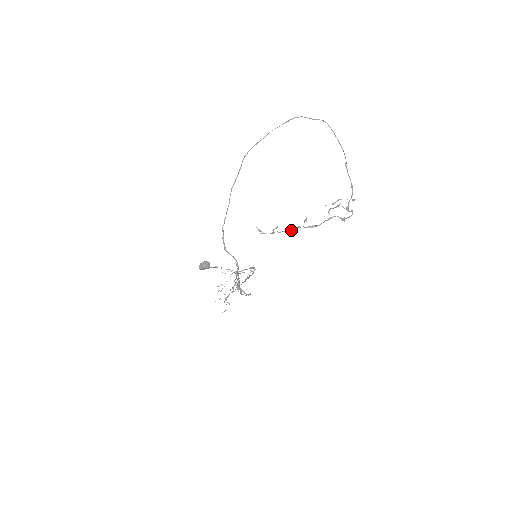
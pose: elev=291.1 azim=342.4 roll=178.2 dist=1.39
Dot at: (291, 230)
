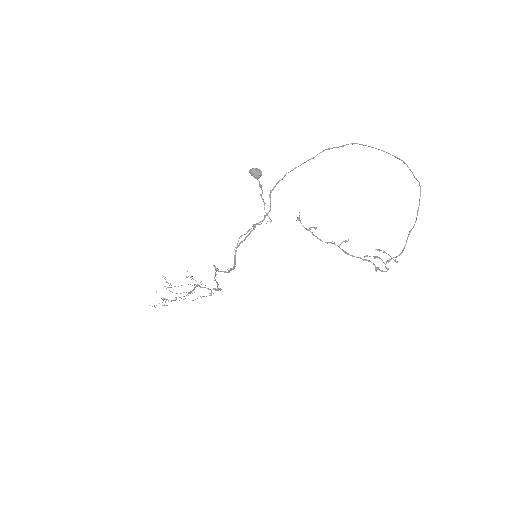
Dot at: occluded
